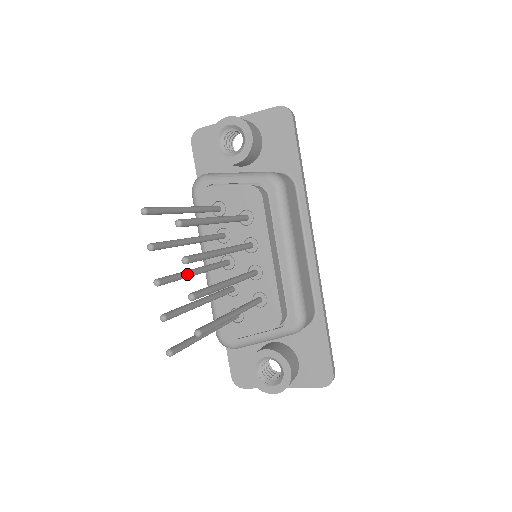
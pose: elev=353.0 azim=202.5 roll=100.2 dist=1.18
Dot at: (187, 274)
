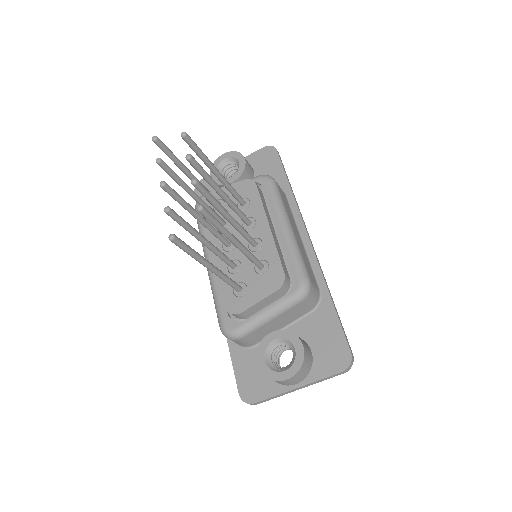
Dot at: (190, 205)
